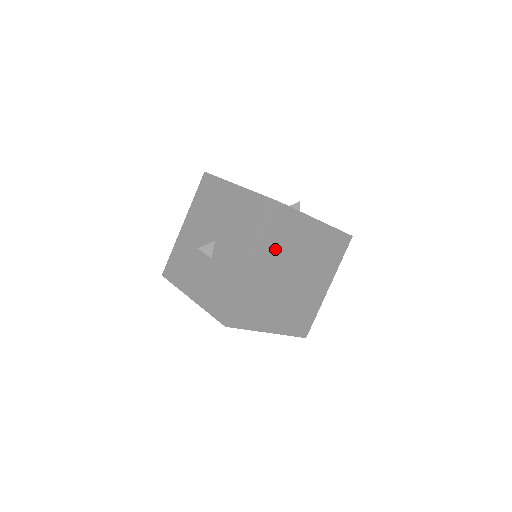
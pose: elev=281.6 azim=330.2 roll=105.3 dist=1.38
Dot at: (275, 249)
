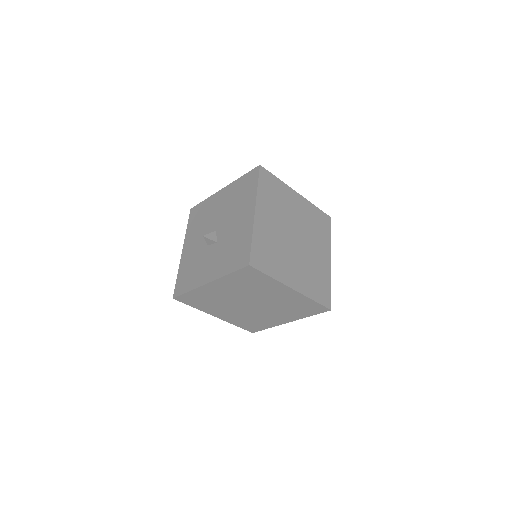
Dot at: (270, 204)
